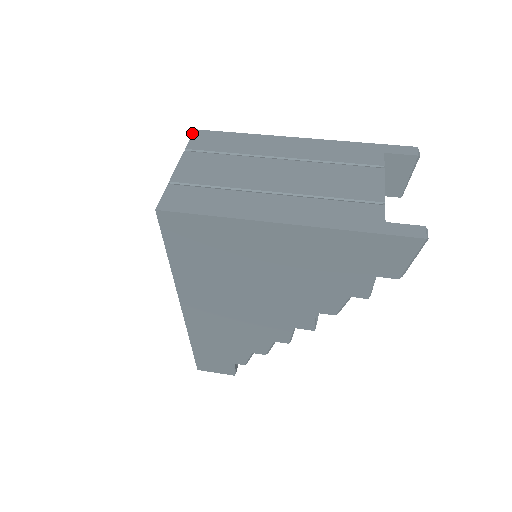
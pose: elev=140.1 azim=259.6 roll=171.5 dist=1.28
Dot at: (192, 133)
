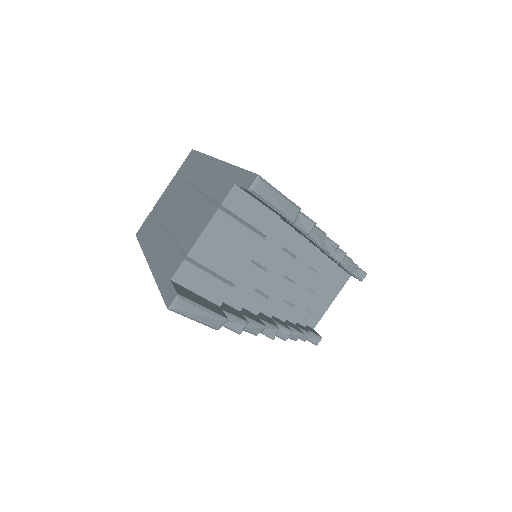
Dot at: occluded
